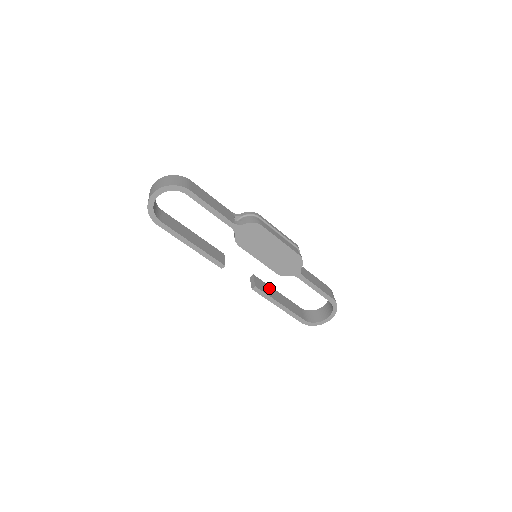
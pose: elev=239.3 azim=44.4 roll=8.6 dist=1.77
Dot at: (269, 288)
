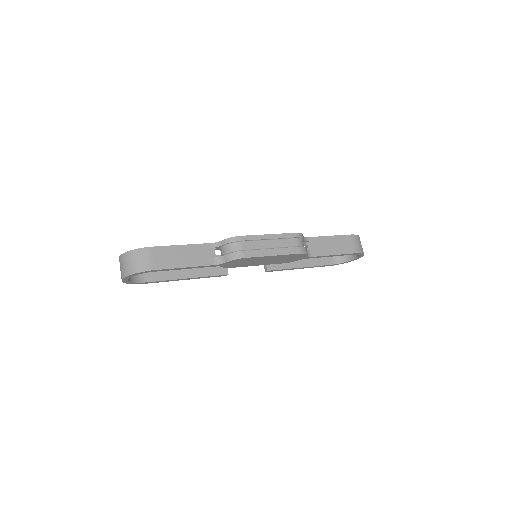
Dot at: occluded
